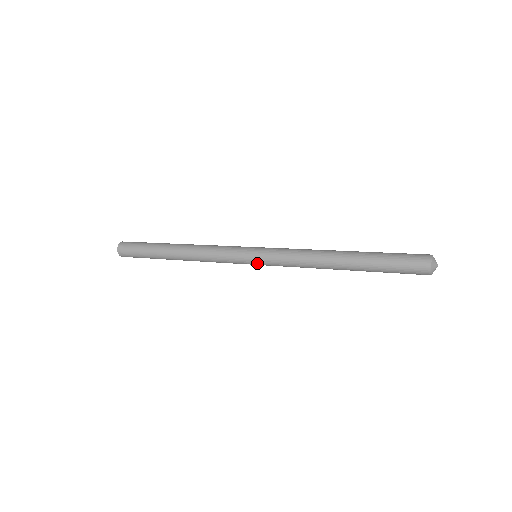
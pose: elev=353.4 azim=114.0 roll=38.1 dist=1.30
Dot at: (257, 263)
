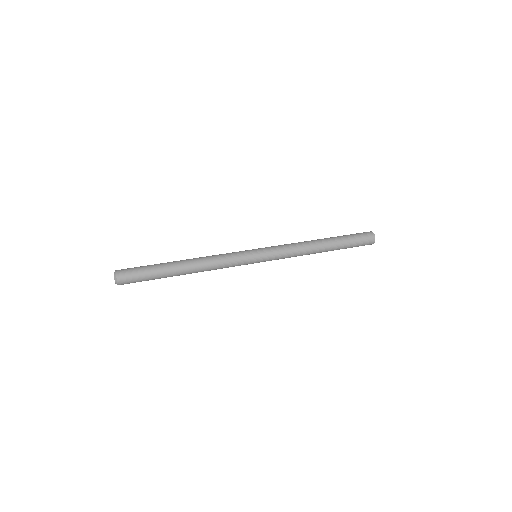
Dot at: (261, 261)
